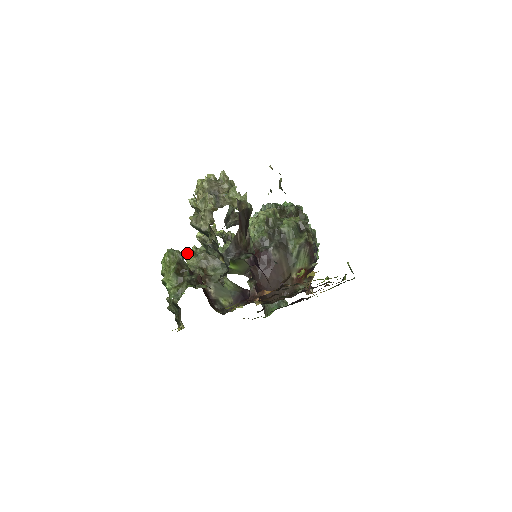
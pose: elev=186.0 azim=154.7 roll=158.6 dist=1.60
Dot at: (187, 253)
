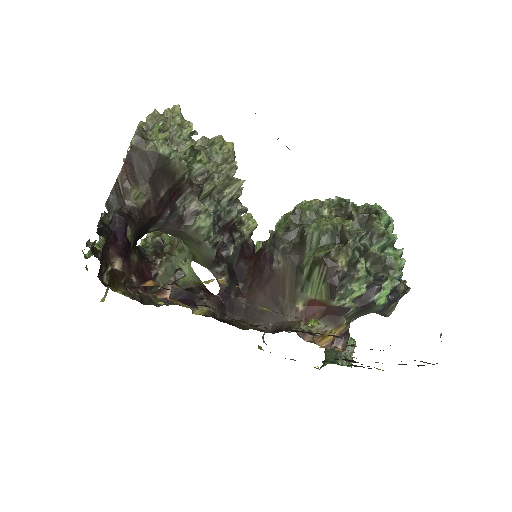
Dot at: occluded
